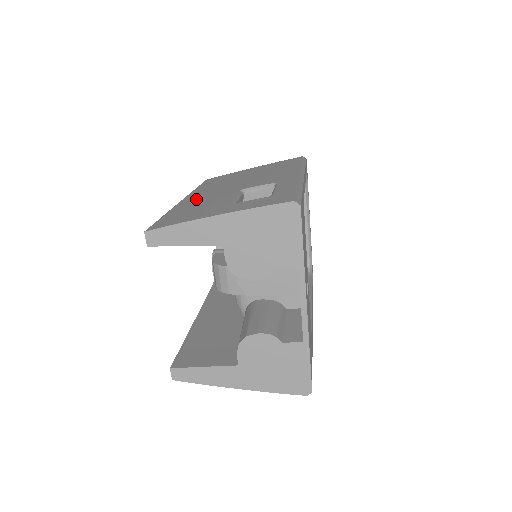
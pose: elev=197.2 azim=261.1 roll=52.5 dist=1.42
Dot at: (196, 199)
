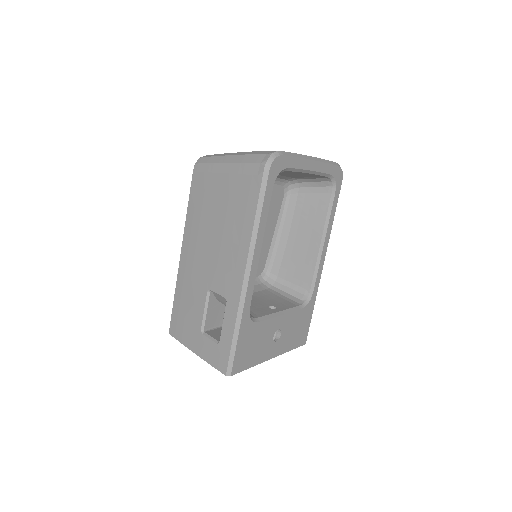
Dot at: (186, 276)
